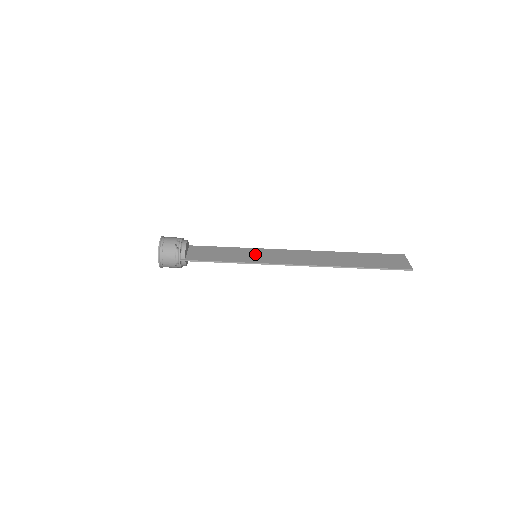
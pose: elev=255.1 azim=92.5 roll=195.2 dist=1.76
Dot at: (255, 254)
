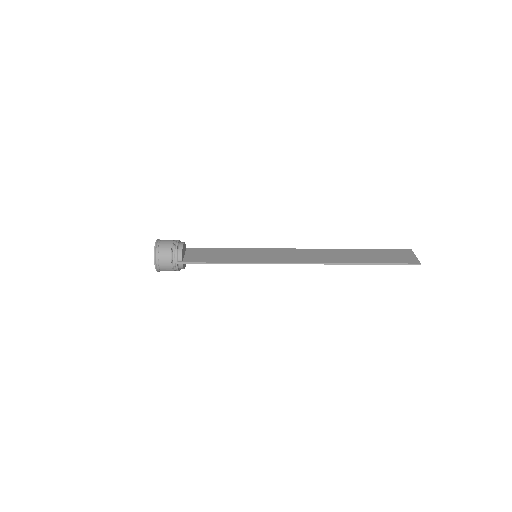
Dot at: (255, 254)
